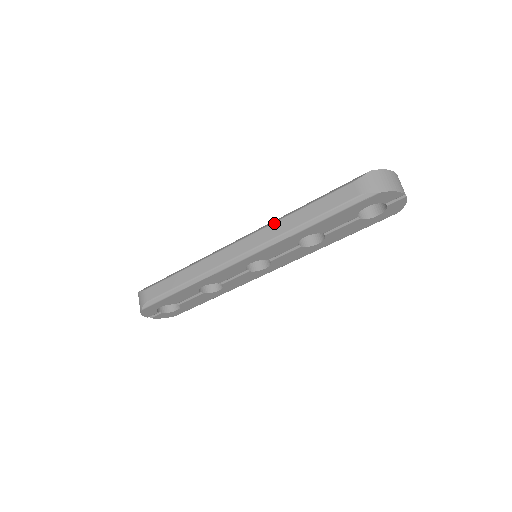
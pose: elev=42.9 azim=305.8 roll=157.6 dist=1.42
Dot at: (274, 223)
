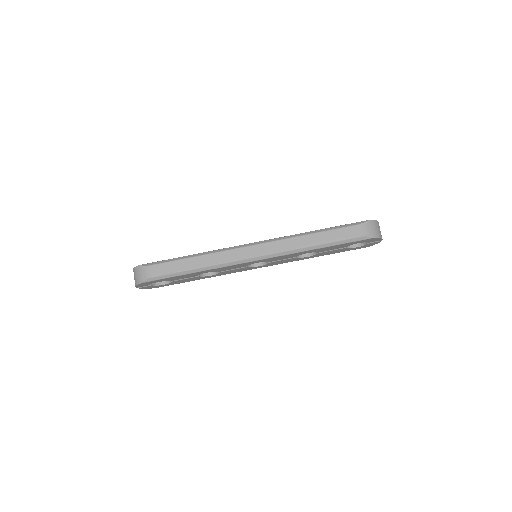
Dot at: (289, 239)
